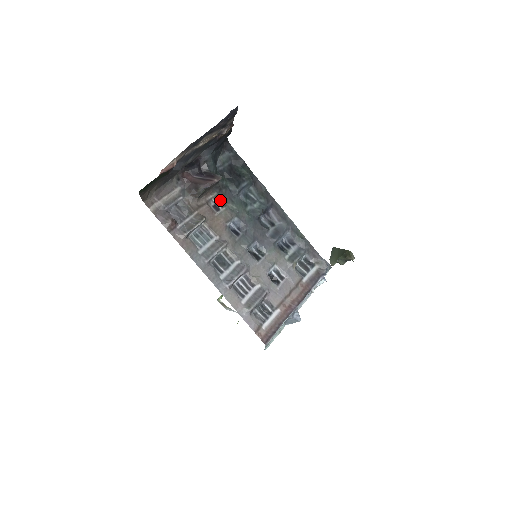
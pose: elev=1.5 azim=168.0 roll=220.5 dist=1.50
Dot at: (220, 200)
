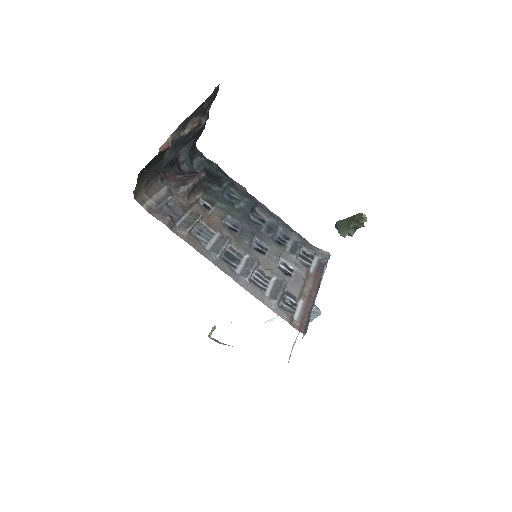
Dot at: (208, 199)
